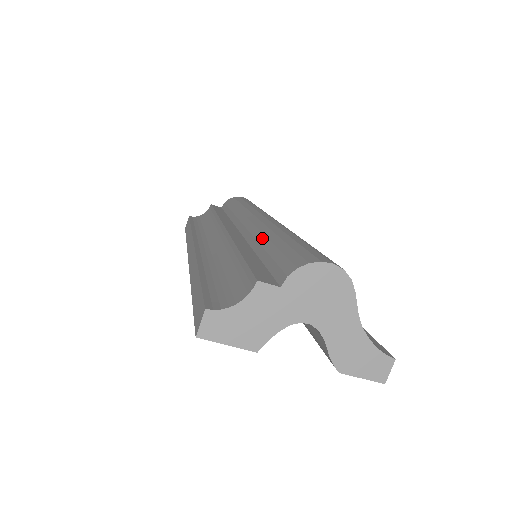
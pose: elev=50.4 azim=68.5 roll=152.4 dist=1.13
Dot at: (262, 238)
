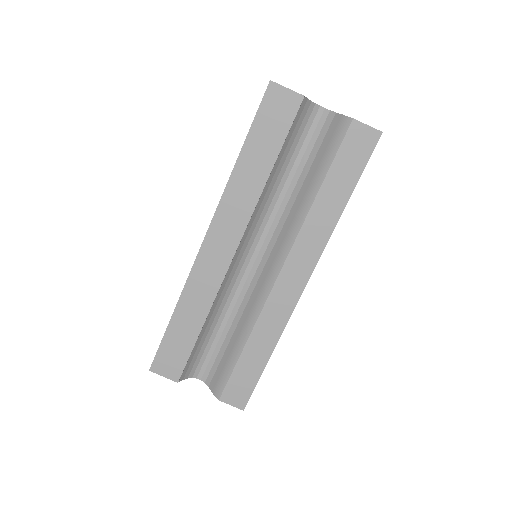
Dot at: occluded
